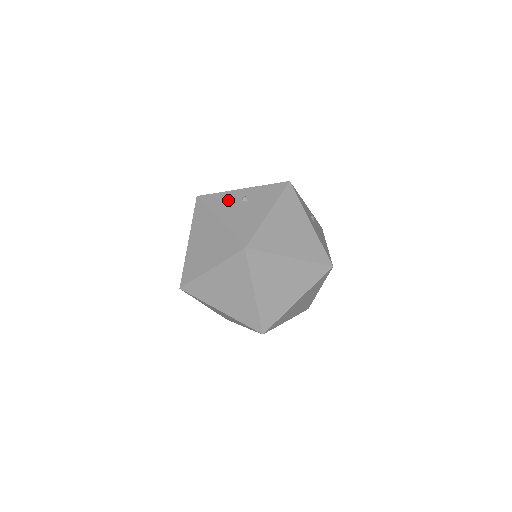
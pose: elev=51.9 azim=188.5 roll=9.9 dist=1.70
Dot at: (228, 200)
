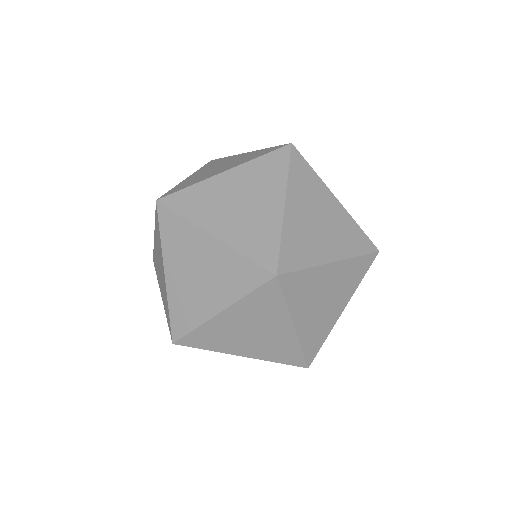
Dot at: occluded
